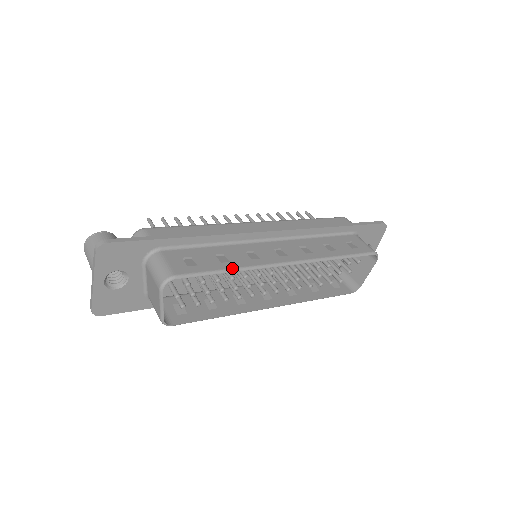
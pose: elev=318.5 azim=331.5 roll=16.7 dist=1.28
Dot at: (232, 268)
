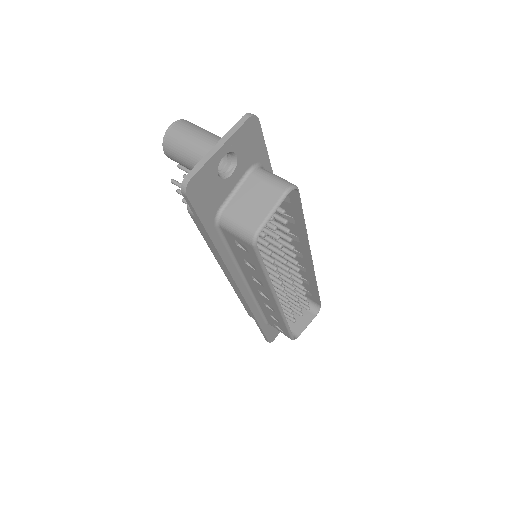
Dot at: (305, 225)
